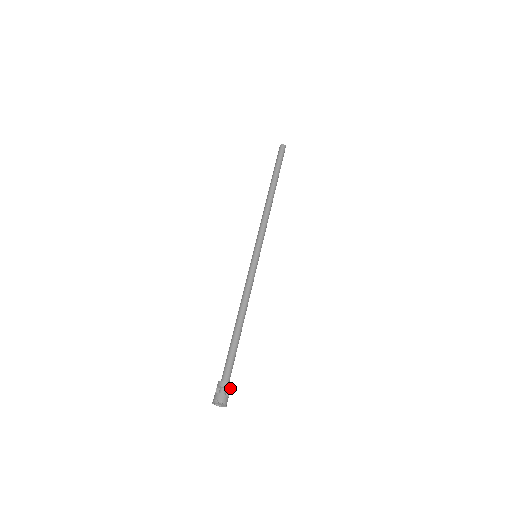
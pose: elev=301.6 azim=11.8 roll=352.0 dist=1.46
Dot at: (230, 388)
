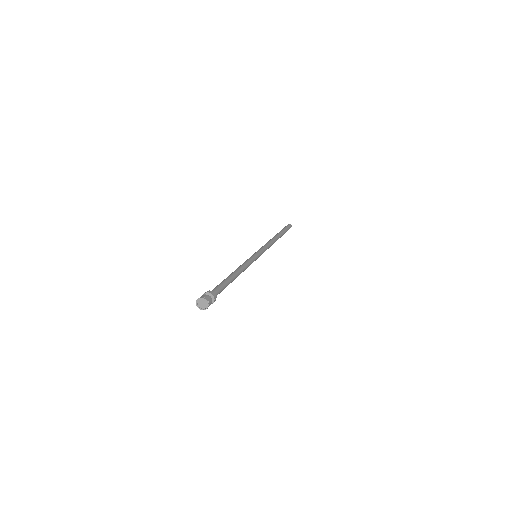
Dot at: (213, 302)
